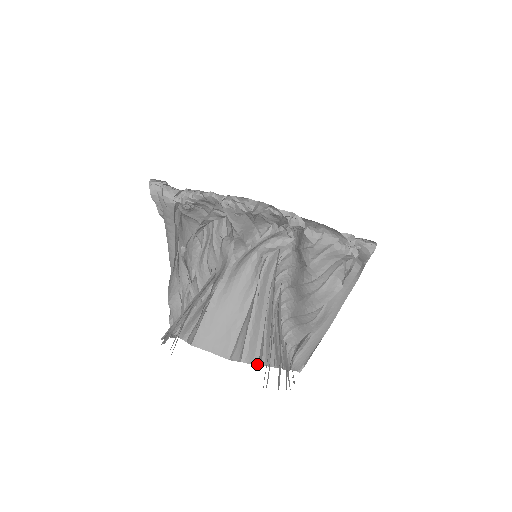
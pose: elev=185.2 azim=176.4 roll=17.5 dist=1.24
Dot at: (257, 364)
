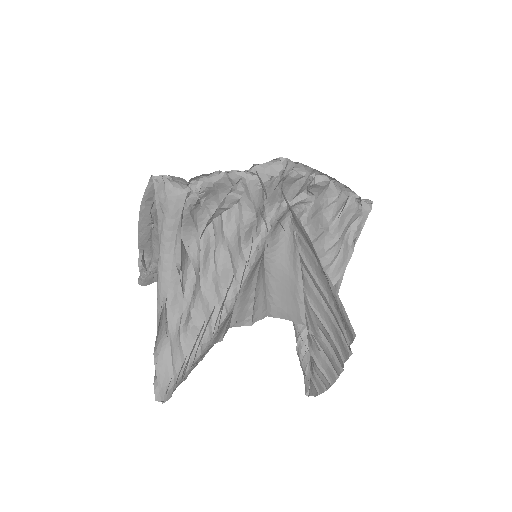
Dot at: (320, 336)
